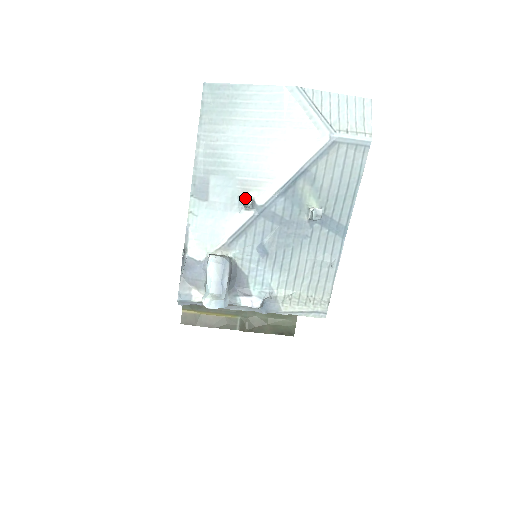
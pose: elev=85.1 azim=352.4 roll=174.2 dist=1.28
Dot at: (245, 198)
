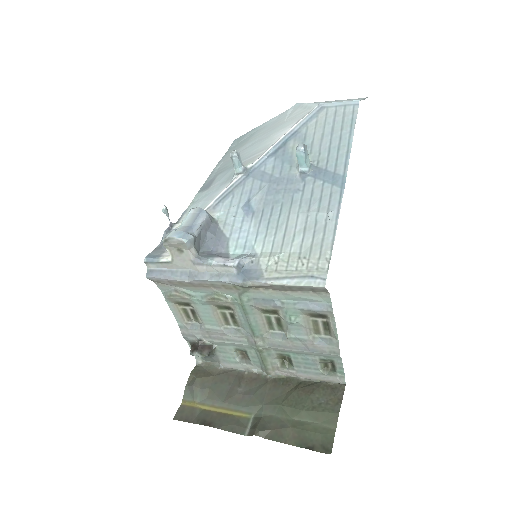
Dot at: (232, 152)
